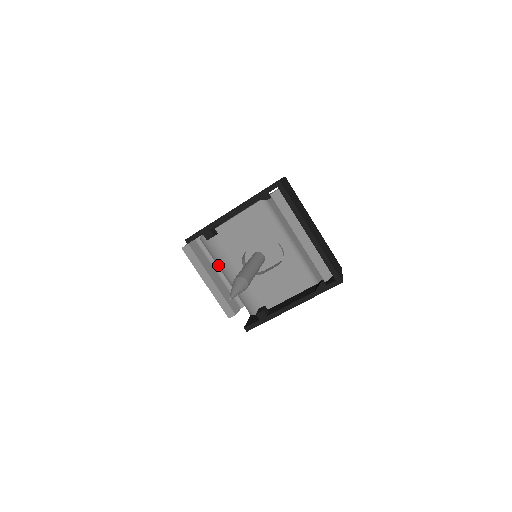
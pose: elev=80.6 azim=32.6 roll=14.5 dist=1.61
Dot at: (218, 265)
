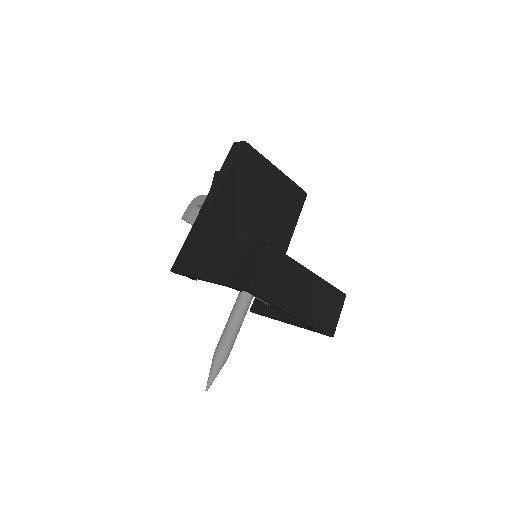
Dot at: occluded
